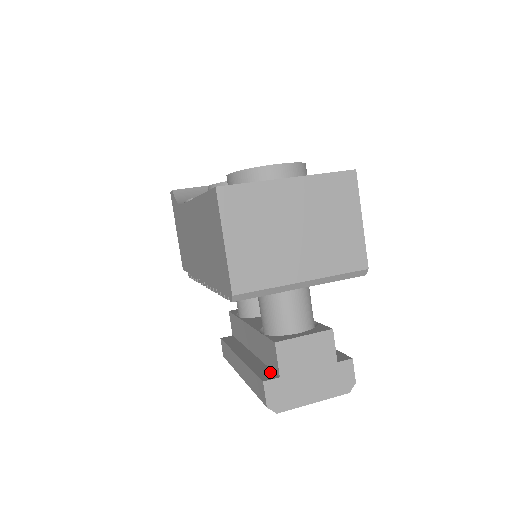
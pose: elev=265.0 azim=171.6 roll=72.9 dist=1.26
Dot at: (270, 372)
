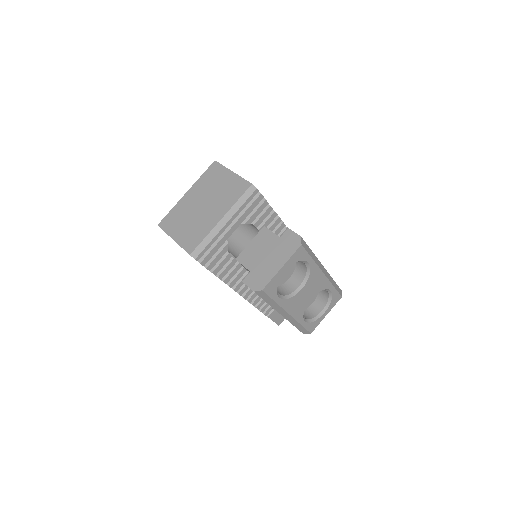
Dot at: occluded
